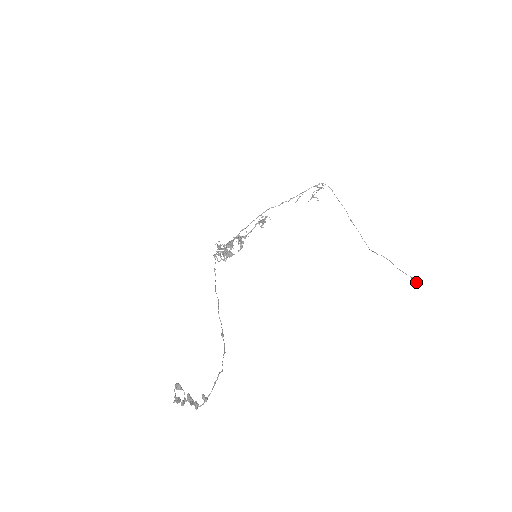
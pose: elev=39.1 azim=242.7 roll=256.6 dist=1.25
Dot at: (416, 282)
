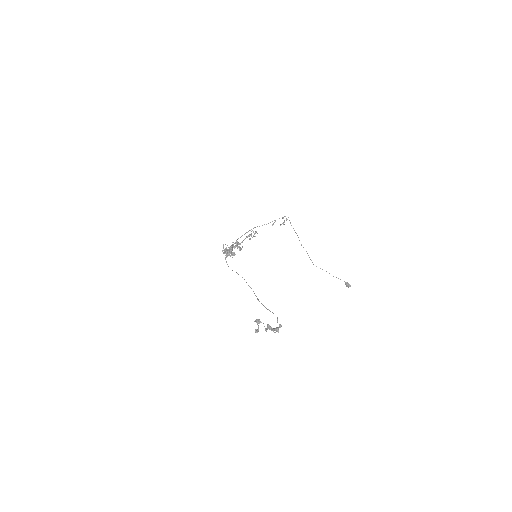
Dot at: (349, 284)
